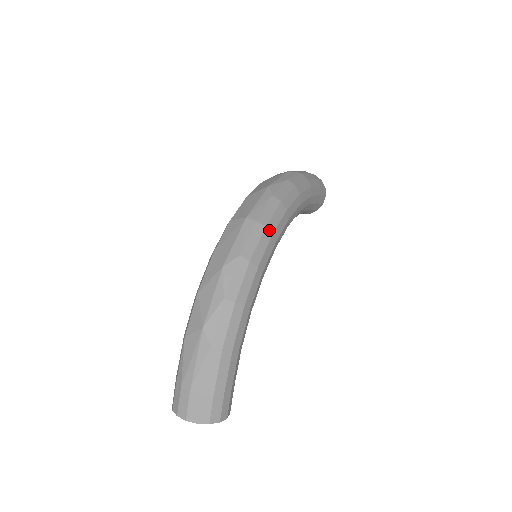
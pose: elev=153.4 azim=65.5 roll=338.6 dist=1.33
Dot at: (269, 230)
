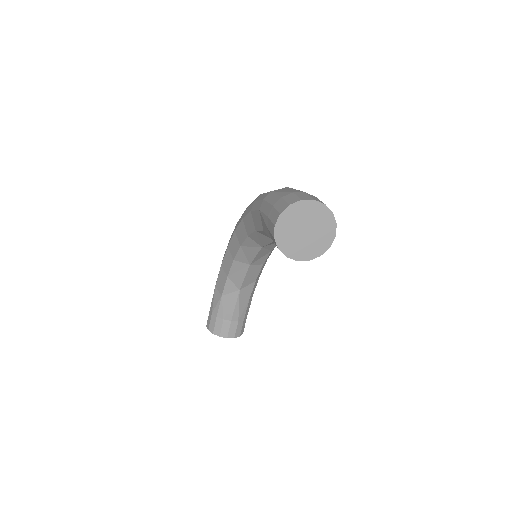
Dot at: occluded
